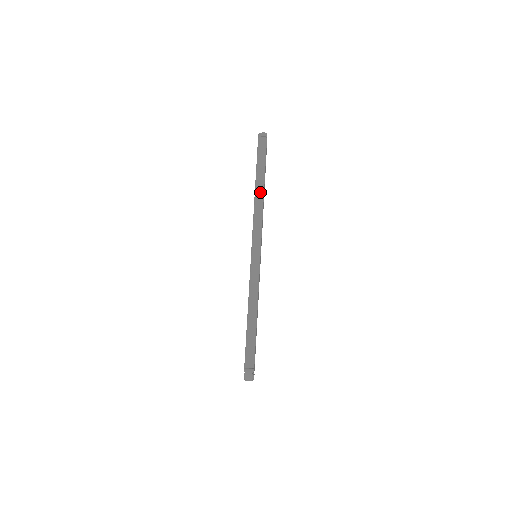
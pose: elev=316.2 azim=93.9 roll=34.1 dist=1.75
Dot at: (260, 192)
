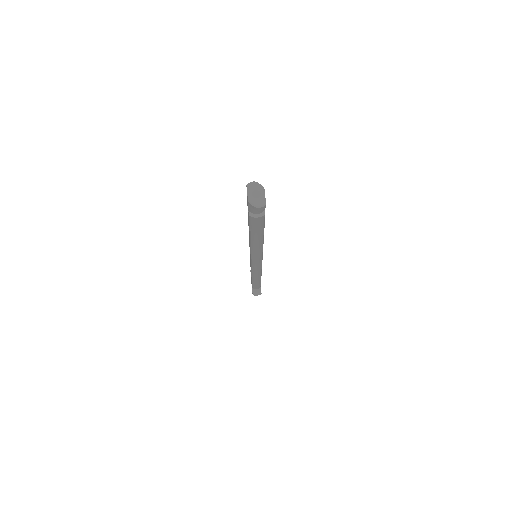
Dot at: (258, 243)
